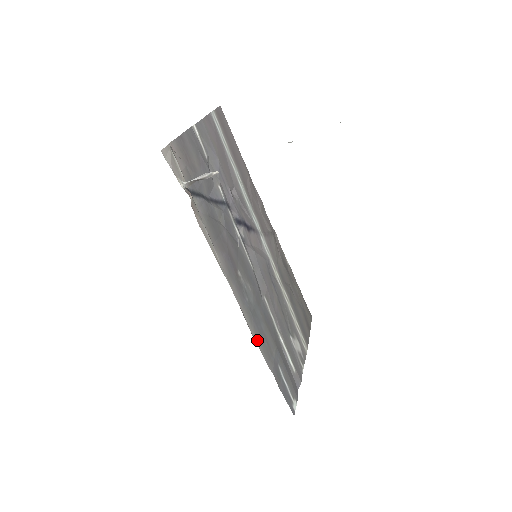
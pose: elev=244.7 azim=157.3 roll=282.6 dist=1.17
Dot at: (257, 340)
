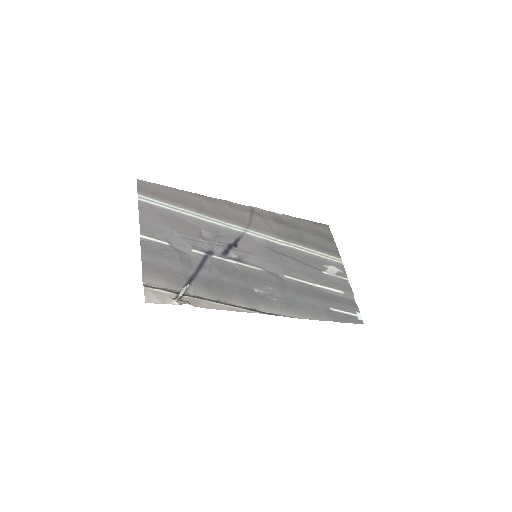
Dot at: (302, 316)
